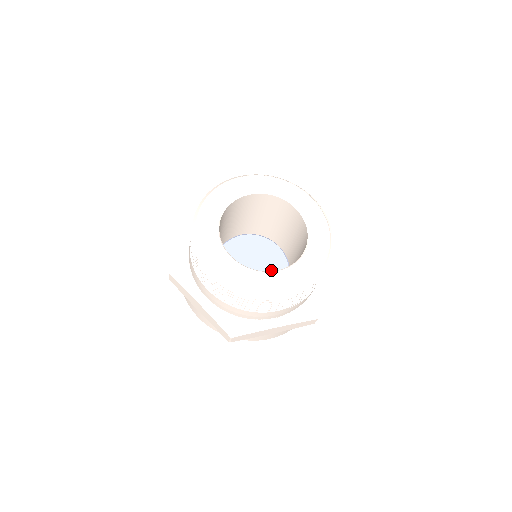
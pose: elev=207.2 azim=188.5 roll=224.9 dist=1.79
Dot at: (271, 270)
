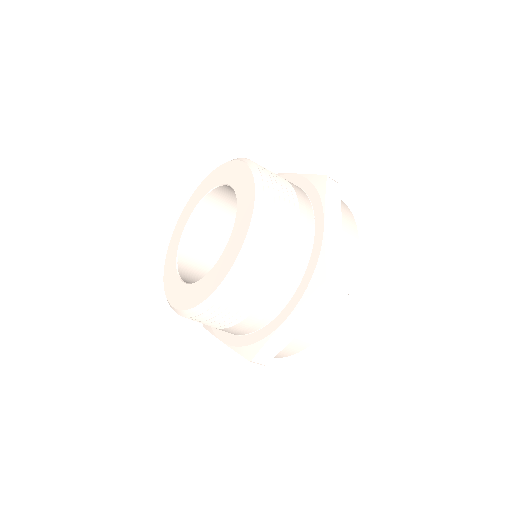
Dot at: occluded
